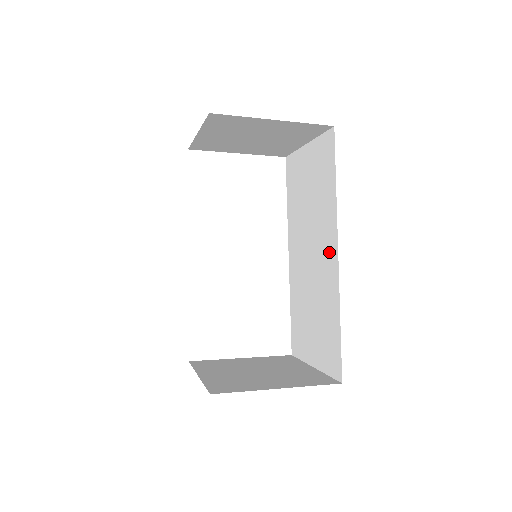
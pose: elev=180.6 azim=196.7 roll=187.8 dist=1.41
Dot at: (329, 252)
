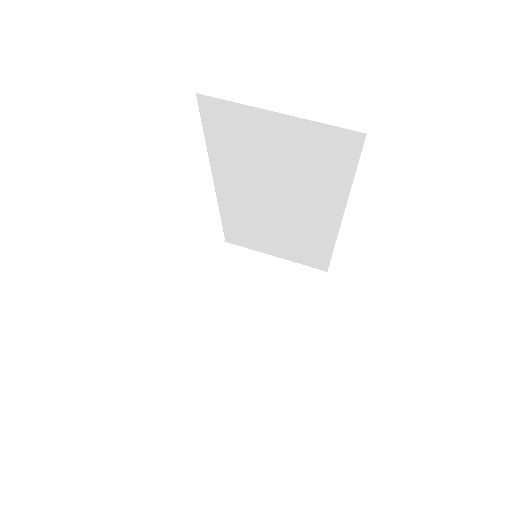
Dot at: (323, 214)
